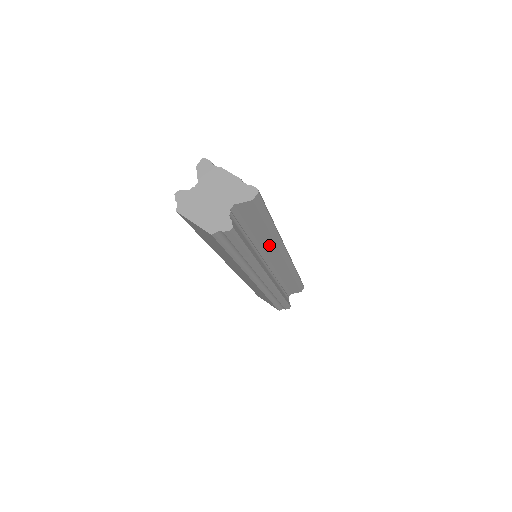
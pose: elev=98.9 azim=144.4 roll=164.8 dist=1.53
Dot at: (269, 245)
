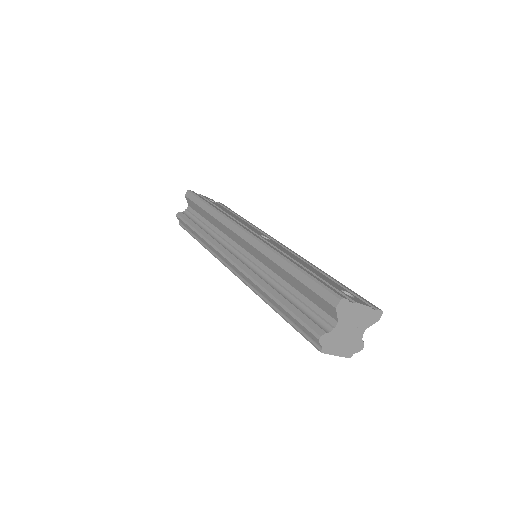
Dot at: occluded
